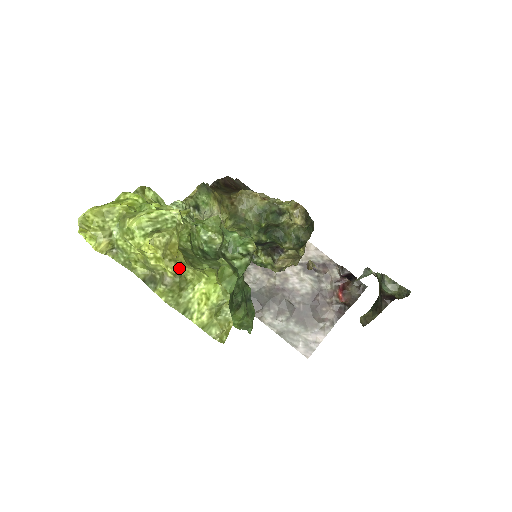
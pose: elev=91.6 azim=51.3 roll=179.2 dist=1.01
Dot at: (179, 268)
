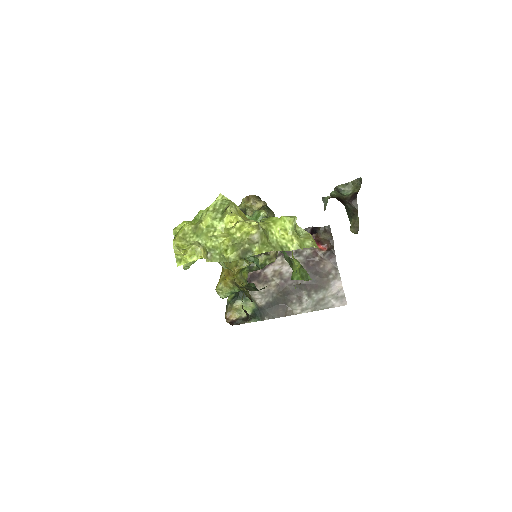
Dot at: (255, 222)
